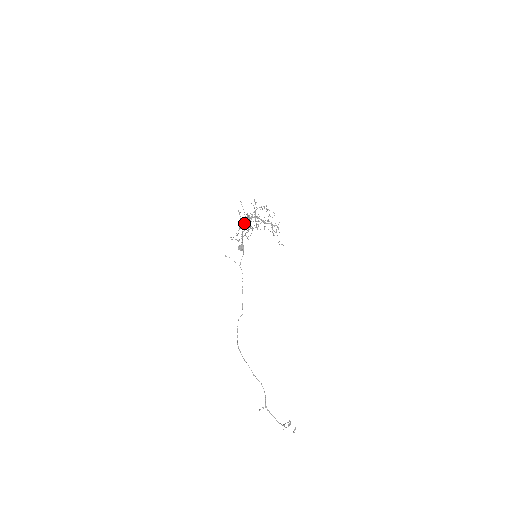
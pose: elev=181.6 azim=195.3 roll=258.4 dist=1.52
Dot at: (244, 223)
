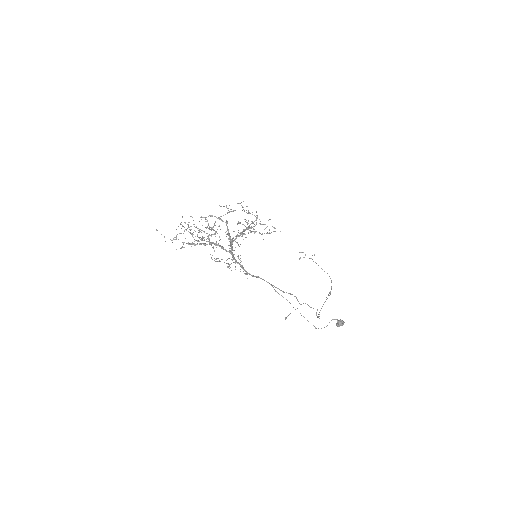
Dot at: (241, 266)
